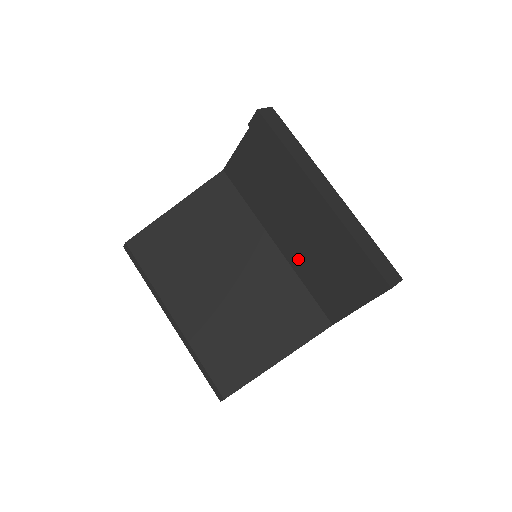
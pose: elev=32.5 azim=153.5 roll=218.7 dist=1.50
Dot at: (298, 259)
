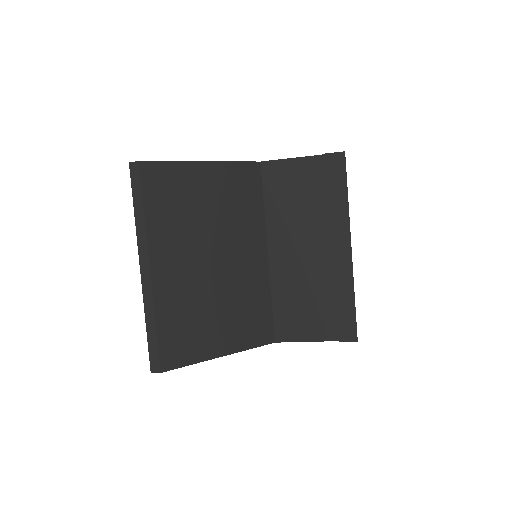
Dot at: (283, 277)
